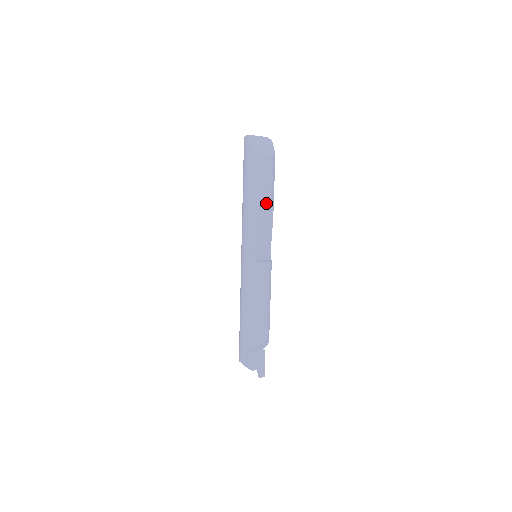
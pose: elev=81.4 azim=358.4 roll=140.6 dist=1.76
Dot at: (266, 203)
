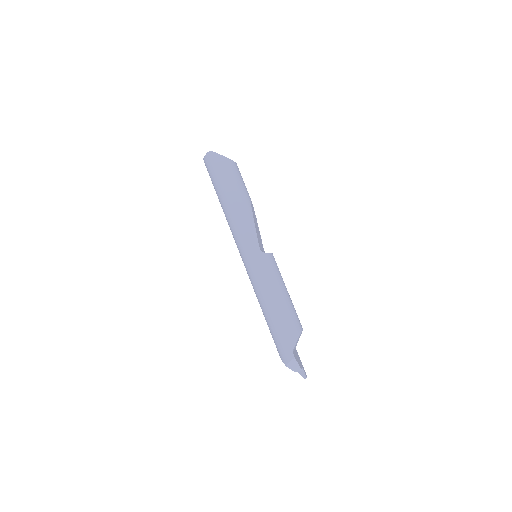
Dot at: (251, 202)
